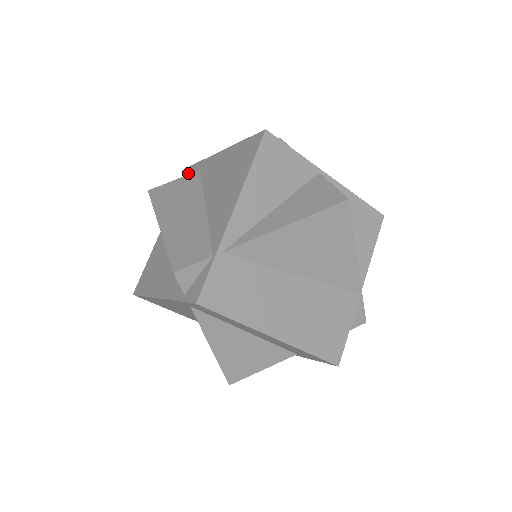
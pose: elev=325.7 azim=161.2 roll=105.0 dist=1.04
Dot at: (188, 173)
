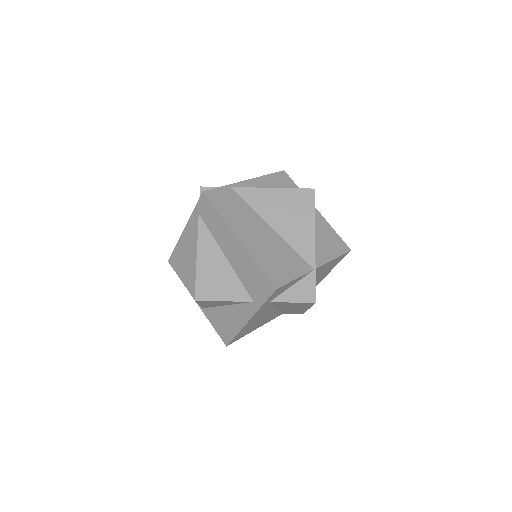
Dot at: occluded
